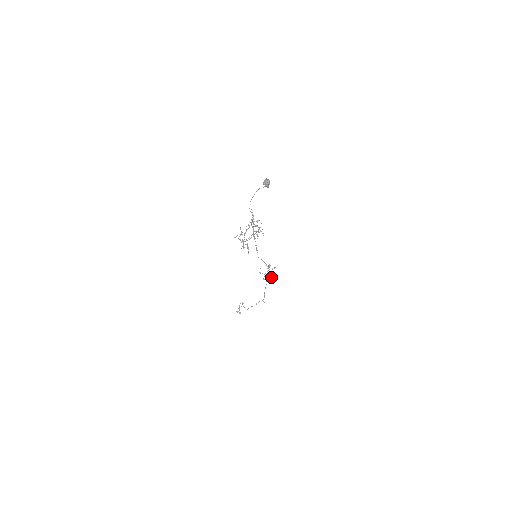
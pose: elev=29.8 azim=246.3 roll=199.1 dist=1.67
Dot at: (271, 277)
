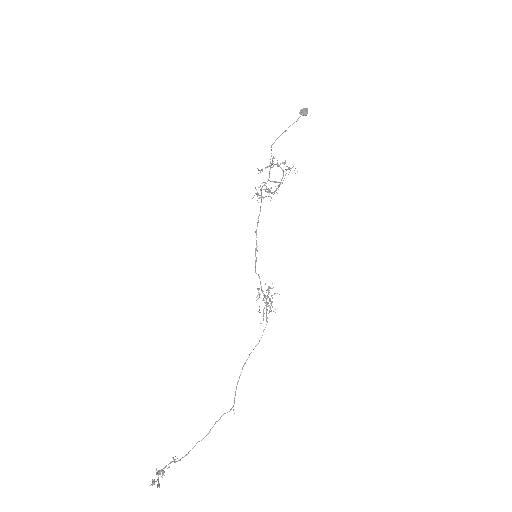
Dot at: occluded
